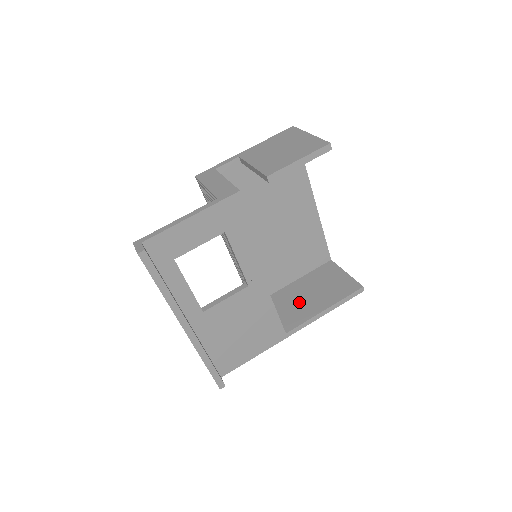
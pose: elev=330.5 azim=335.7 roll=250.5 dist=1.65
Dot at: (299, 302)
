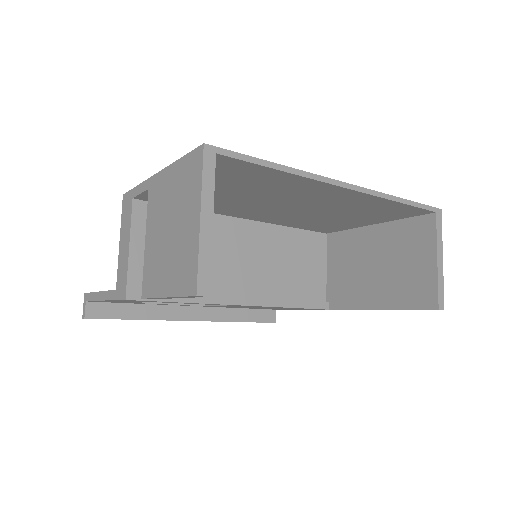
Dot at: (360, 271)
